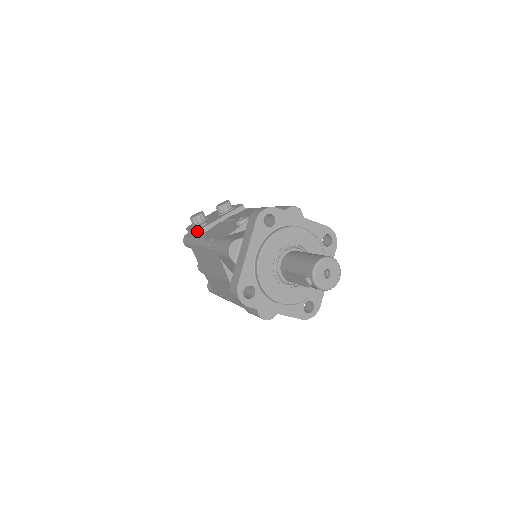
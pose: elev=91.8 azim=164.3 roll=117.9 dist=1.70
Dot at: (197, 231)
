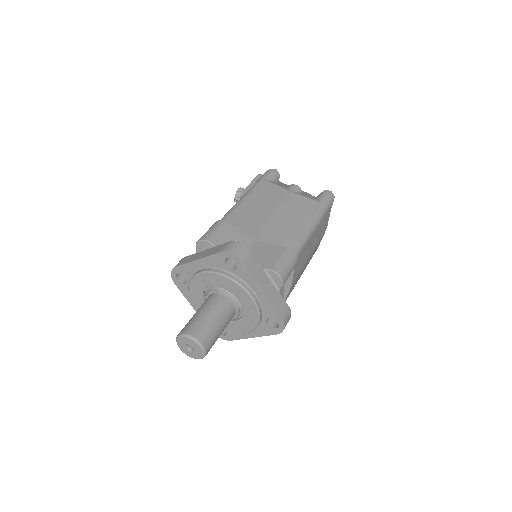
Dot at: occluded
